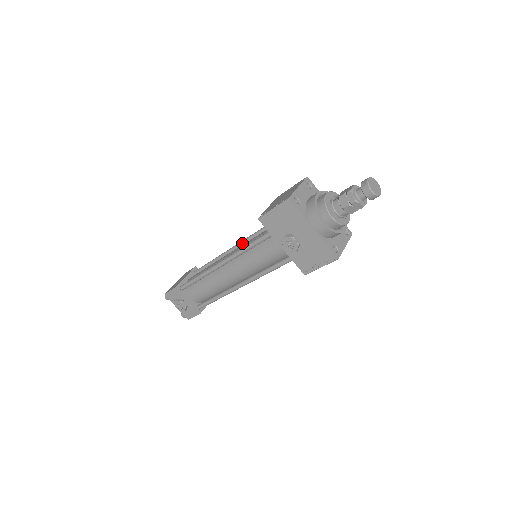
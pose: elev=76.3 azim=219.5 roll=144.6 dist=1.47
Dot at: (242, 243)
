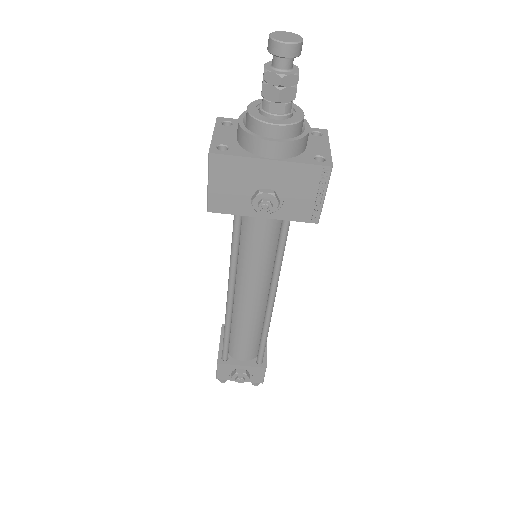
Dot at: occluded
